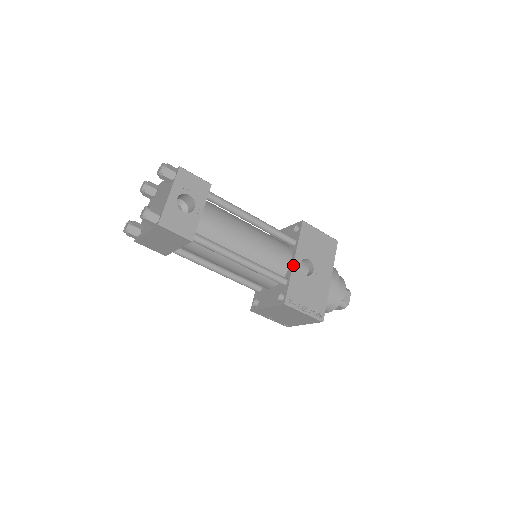
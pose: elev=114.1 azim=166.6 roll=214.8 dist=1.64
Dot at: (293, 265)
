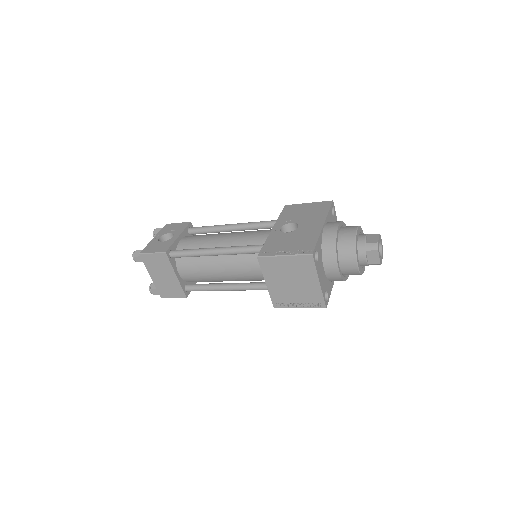
Dot at: (271, 232)
